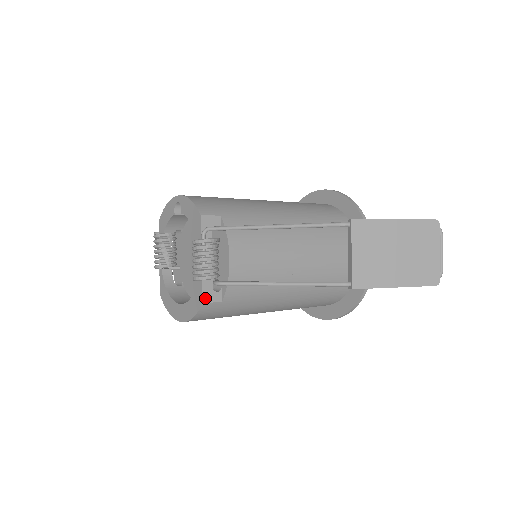
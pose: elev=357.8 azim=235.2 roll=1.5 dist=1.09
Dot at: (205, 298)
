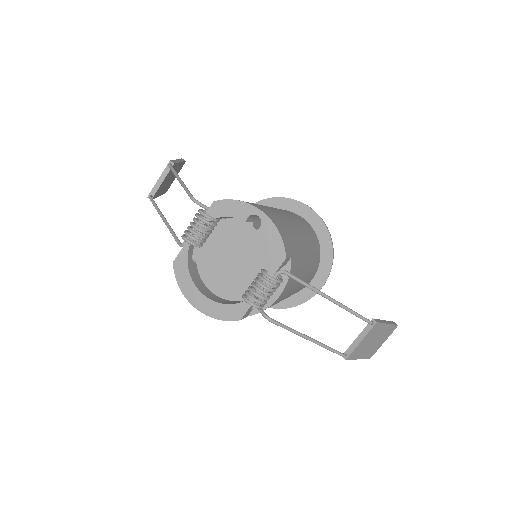
Dot at: (244, 316)
